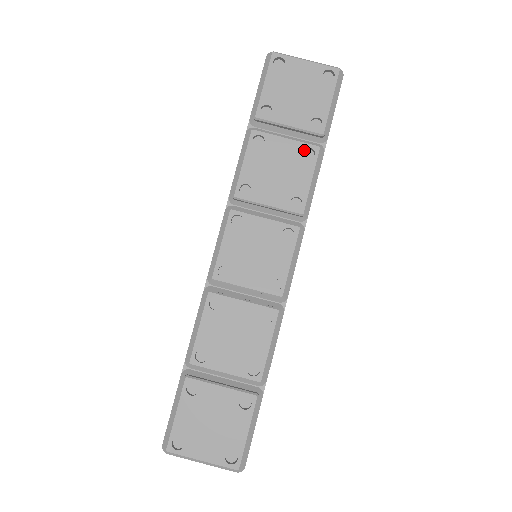
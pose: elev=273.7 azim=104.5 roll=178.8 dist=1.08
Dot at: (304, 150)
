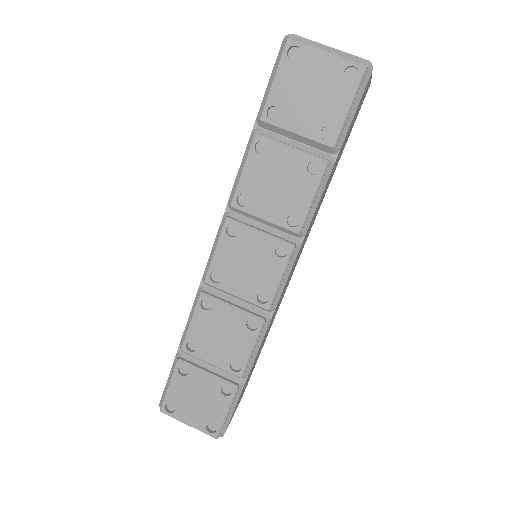
Dot at: (310, 162)
